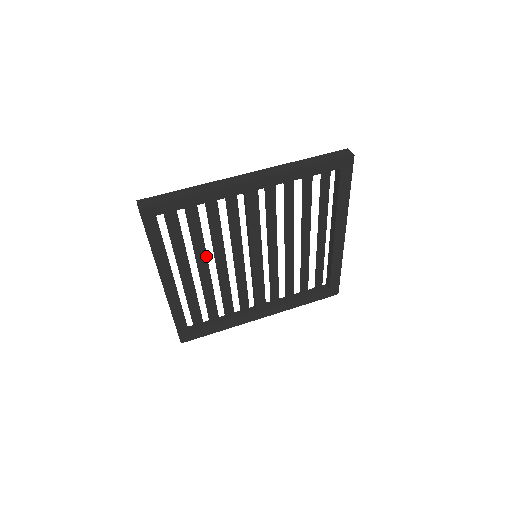
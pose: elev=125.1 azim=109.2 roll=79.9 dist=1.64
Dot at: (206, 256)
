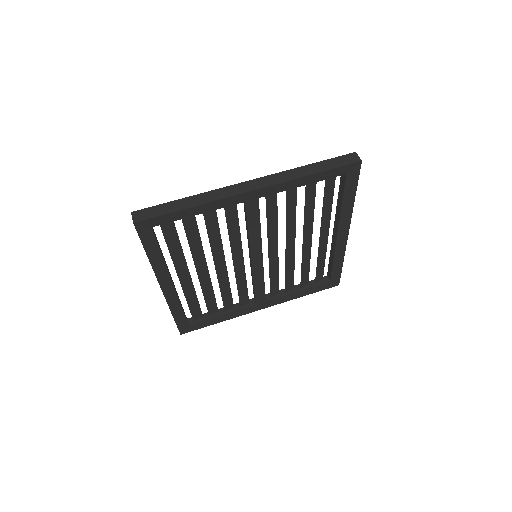
Dot at: (205, 258)
